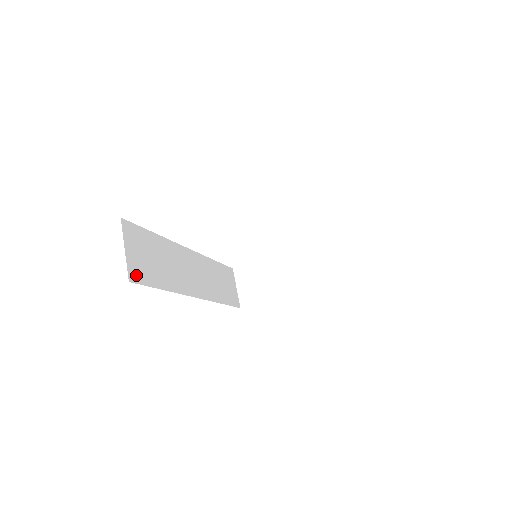
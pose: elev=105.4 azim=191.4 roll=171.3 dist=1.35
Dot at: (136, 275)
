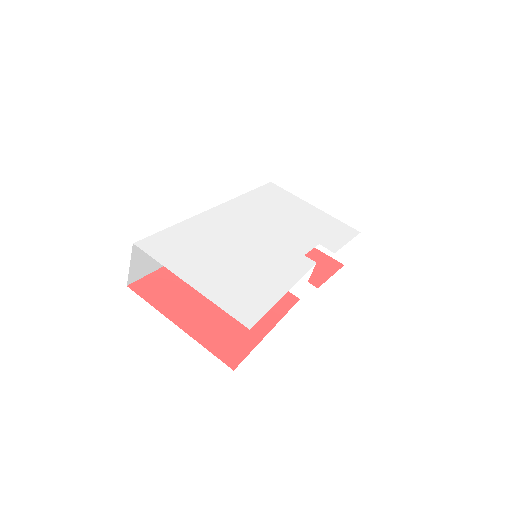
Dot at: (136, 276)
